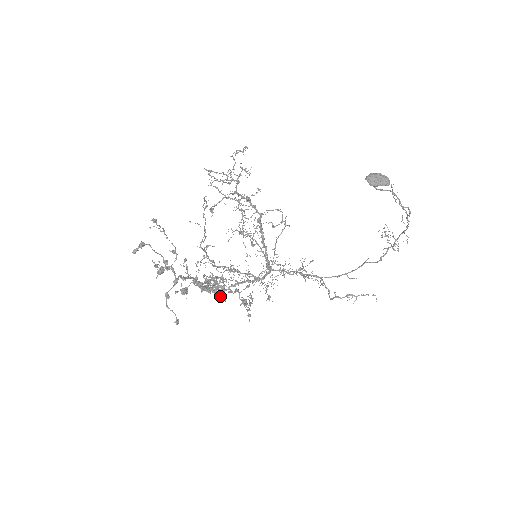
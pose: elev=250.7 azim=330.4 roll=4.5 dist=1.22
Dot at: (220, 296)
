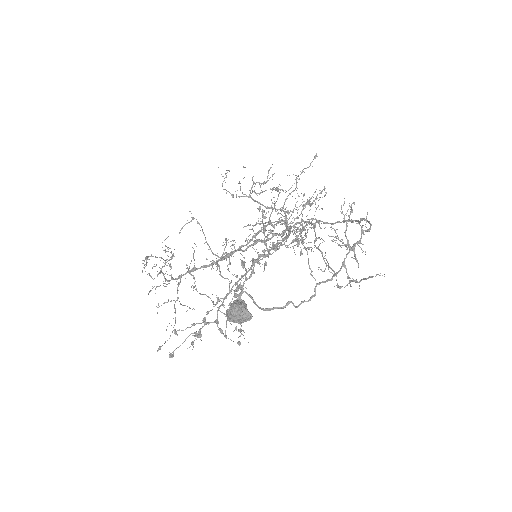
Dot at: occluded
